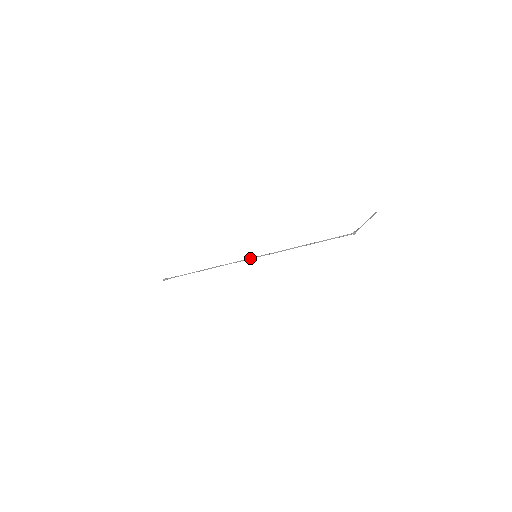
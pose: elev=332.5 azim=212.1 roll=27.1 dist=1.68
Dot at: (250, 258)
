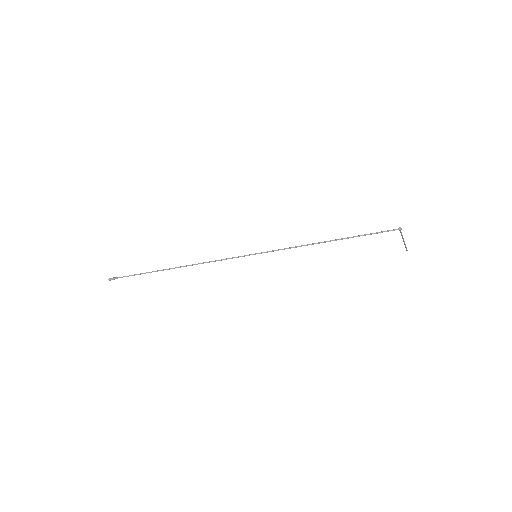
Dot at: (249, 254)
